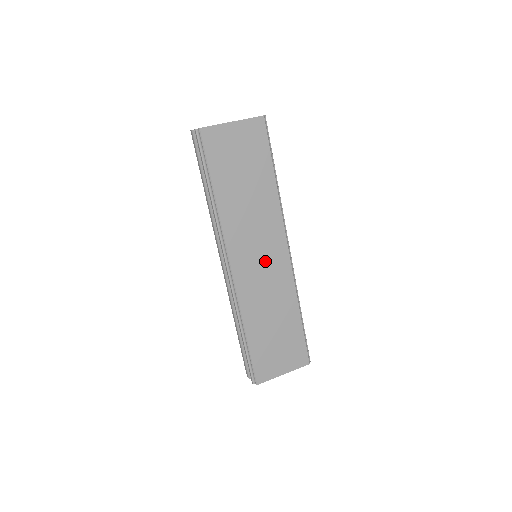
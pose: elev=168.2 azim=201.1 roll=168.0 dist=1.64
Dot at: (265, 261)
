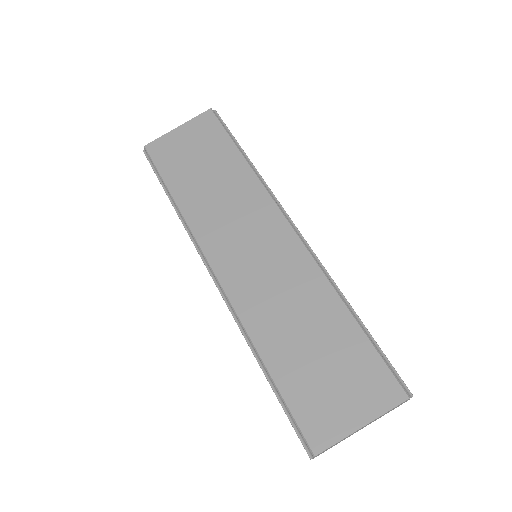
Dot at: (261, 251)
